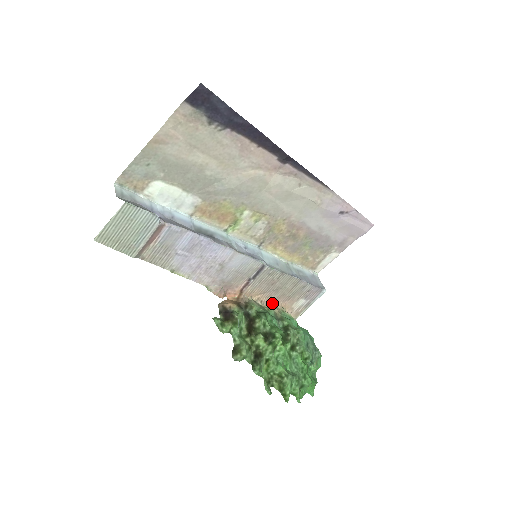
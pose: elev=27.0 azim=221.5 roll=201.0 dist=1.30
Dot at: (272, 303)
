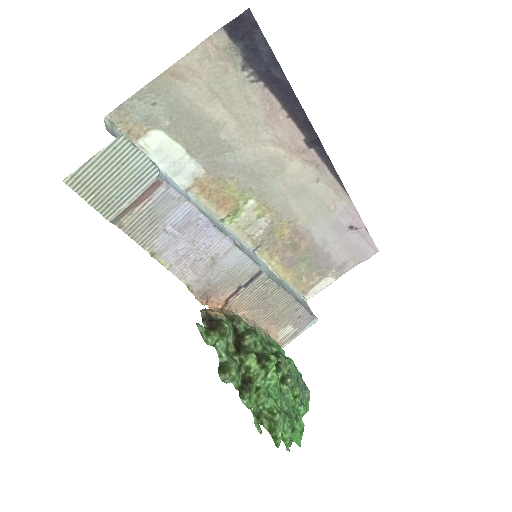
Dot at: (257, 324)
